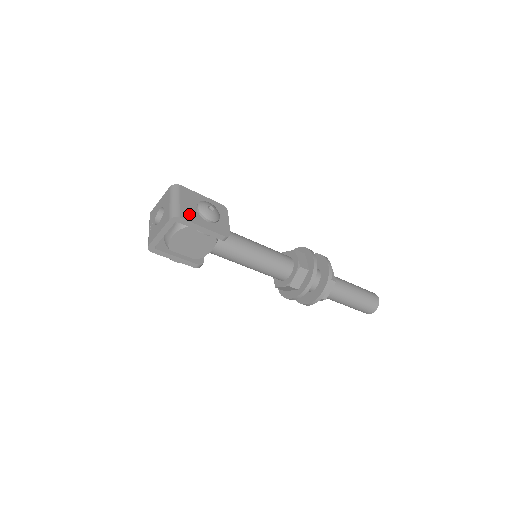
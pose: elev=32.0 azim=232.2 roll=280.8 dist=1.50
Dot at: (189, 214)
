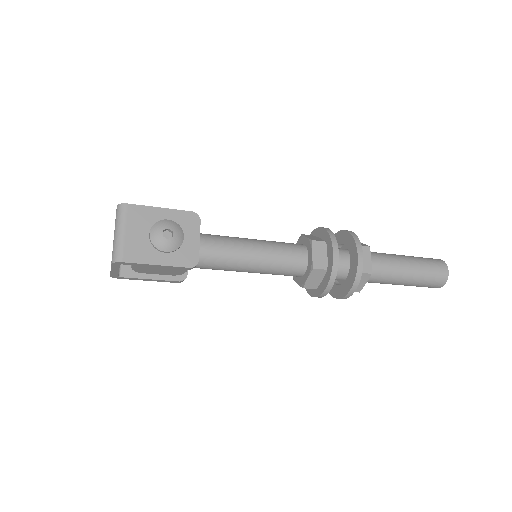
Dot at: (136, 250)
